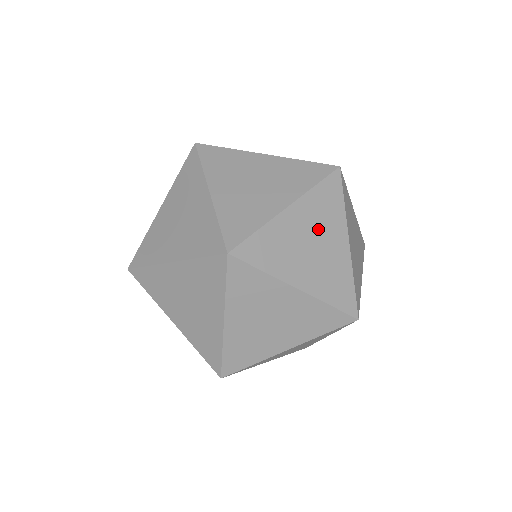
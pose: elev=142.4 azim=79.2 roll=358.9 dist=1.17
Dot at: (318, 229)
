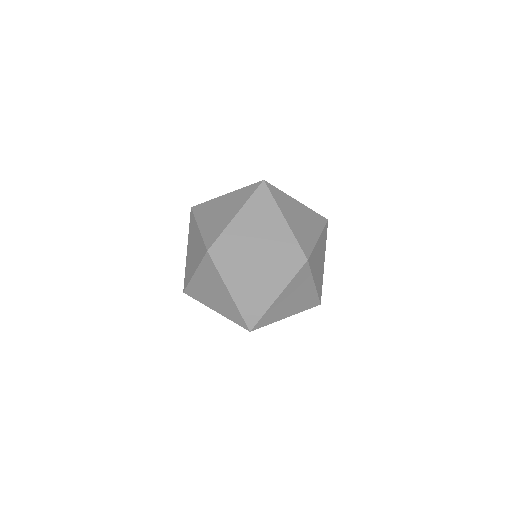
Dot at: (296, 292)
